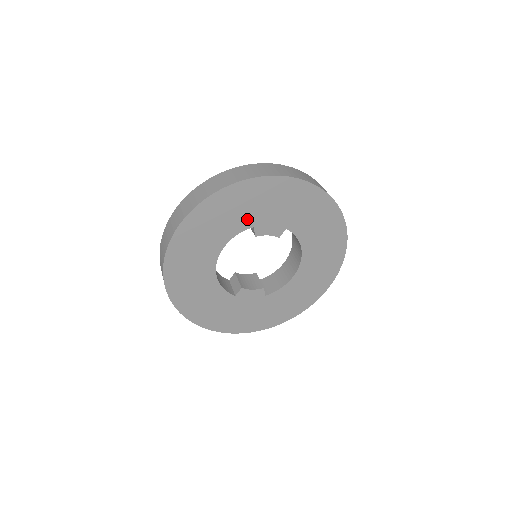
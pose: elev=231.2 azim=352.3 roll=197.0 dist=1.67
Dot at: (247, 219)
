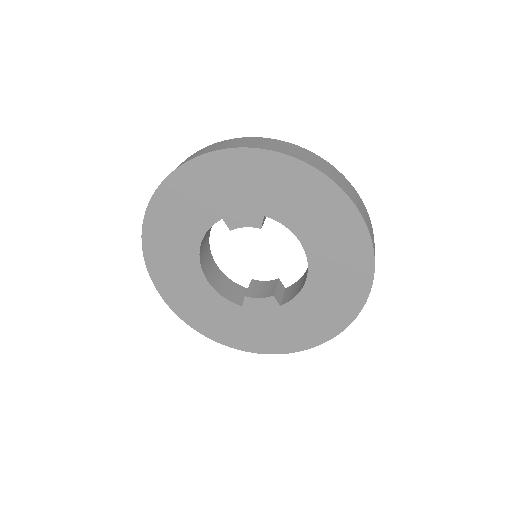
Dot at: (210, 210)
